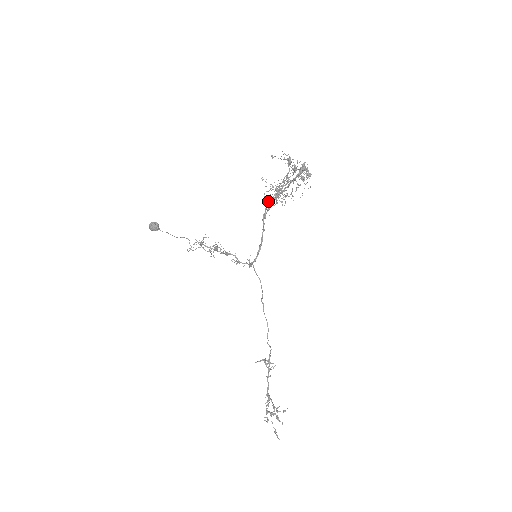
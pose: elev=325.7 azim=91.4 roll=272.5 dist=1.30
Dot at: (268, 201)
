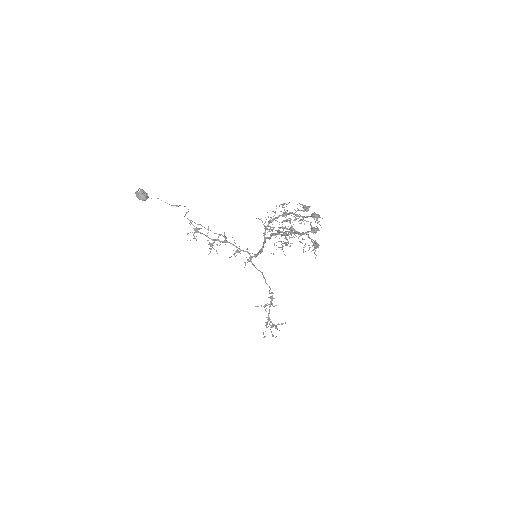
Dot at: occluded
